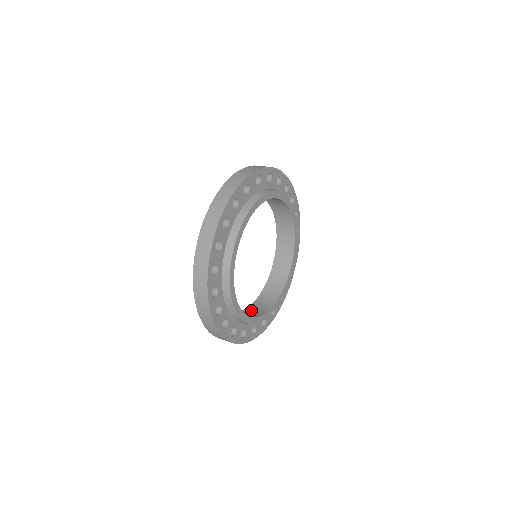
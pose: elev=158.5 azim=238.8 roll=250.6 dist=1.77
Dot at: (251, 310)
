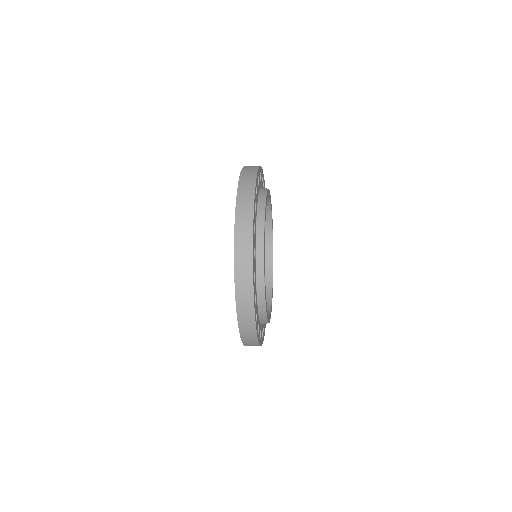
Dot at: occluded
